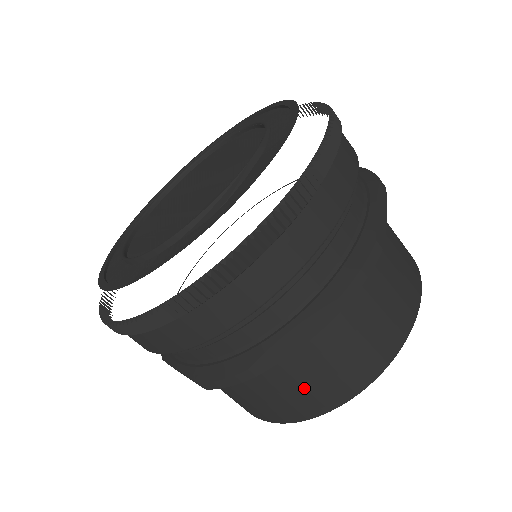
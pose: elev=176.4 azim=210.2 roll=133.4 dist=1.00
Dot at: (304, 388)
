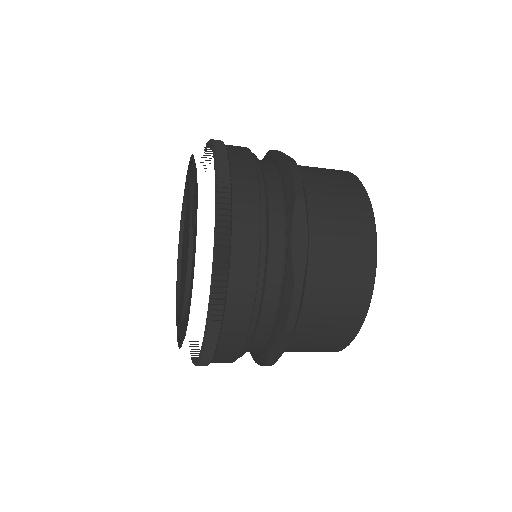
Dot at: (343, 272)
